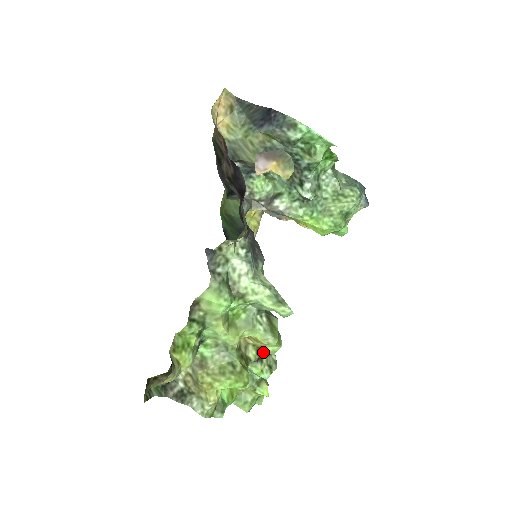
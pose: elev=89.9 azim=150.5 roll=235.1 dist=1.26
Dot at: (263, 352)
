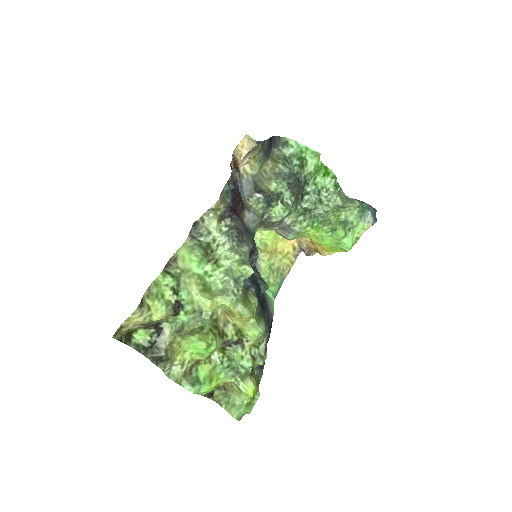
Dot at: (244, 336)
